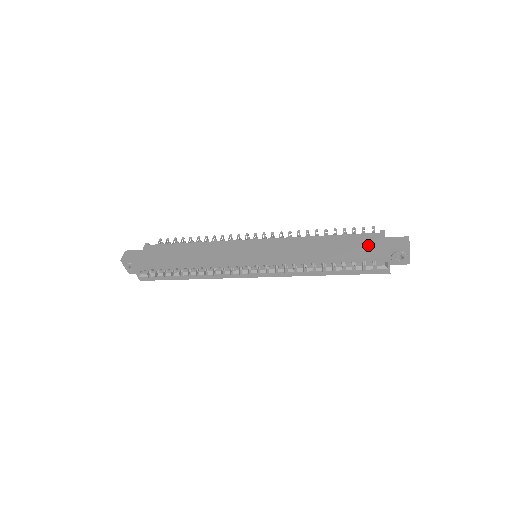
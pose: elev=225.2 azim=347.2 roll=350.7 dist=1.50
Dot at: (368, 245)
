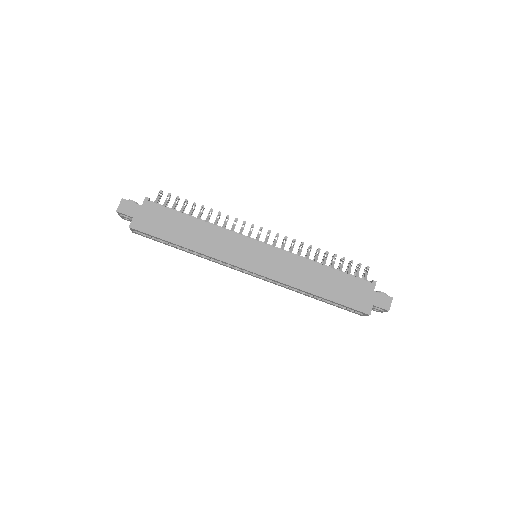
Dot at: (358, 294)
